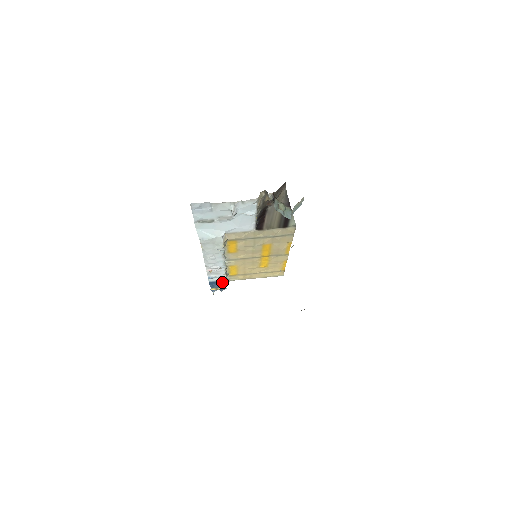
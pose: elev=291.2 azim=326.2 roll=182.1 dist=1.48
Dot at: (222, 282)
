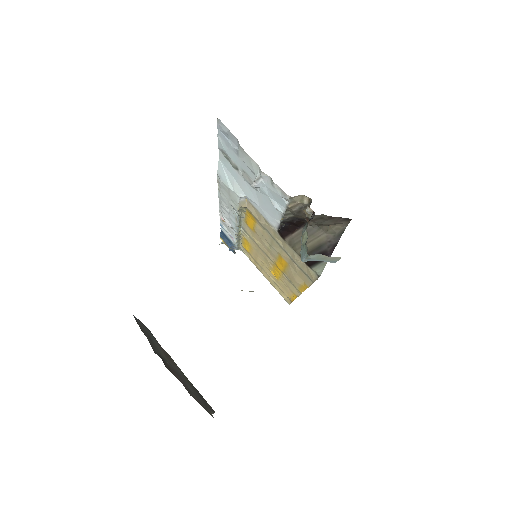
Dot at: (232, 243)
